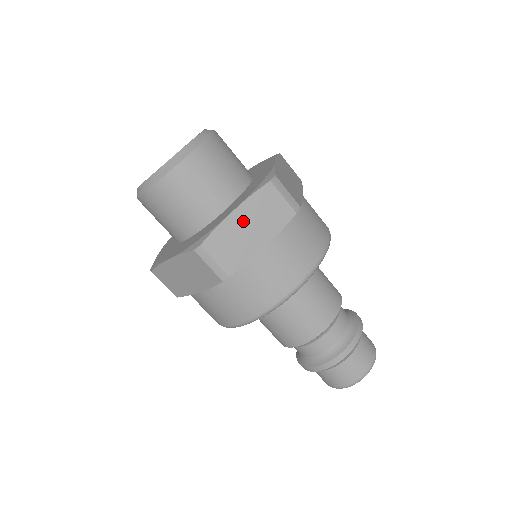
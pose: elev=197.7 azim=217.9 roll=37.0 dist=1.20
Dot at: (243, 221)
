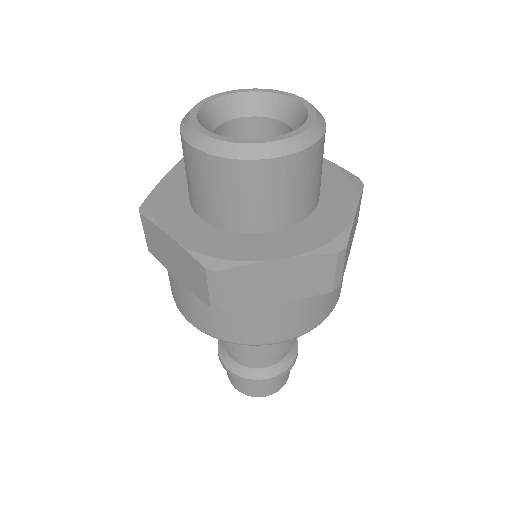
Dot at: (278, 273)
